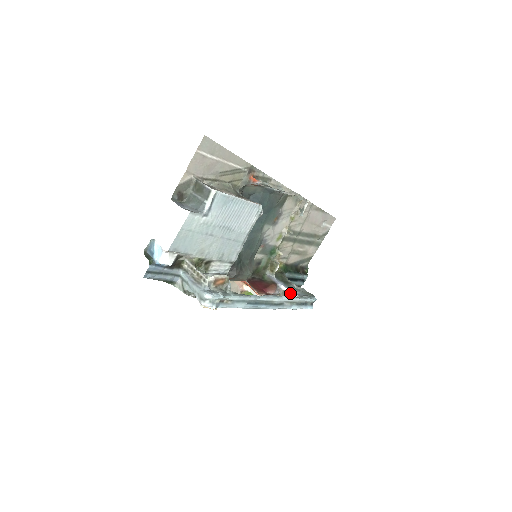
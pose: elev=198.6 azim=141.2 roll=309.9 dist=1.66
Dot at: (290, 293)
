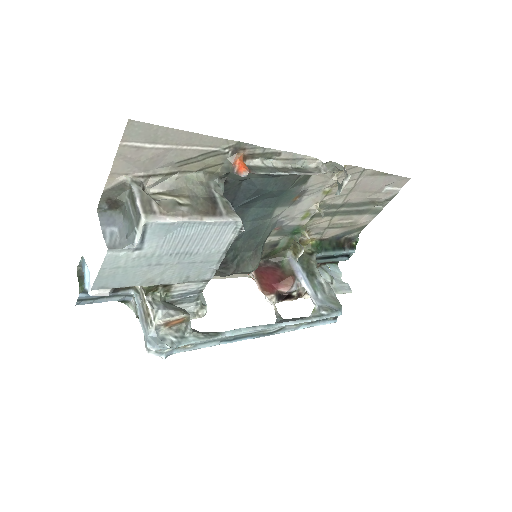
Dot at: (309, 295)
